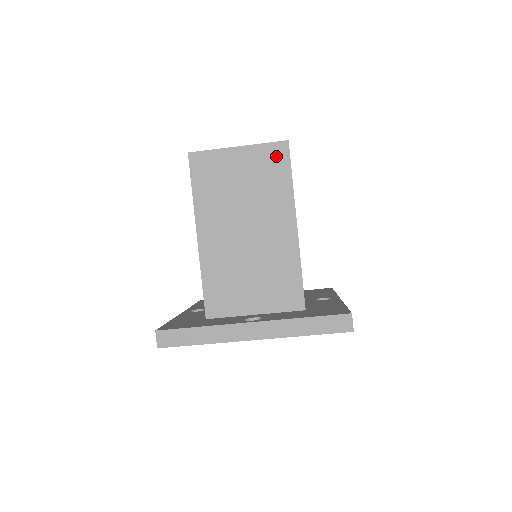
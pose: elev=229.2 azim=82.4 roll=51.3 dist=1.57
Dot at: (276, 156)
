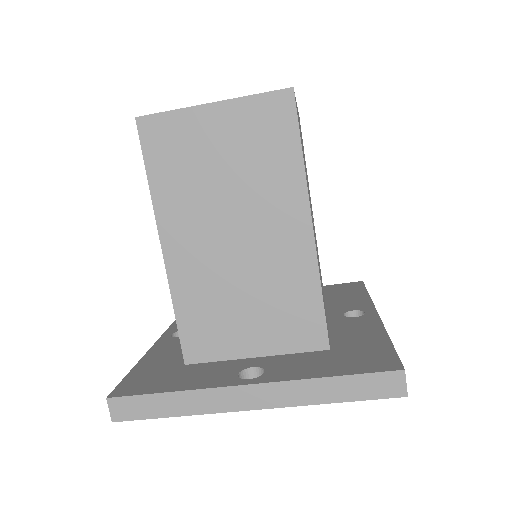
Dot at: (274, 115)
